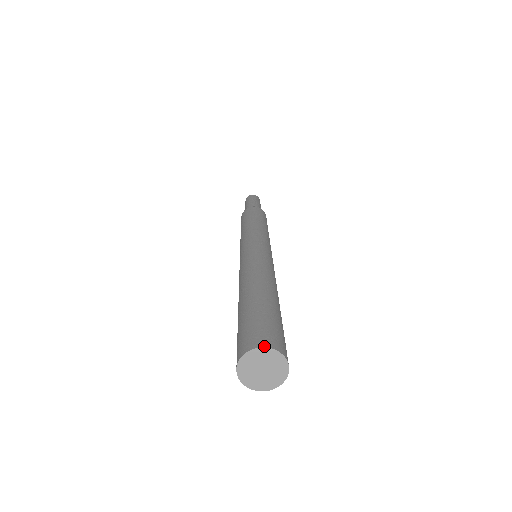
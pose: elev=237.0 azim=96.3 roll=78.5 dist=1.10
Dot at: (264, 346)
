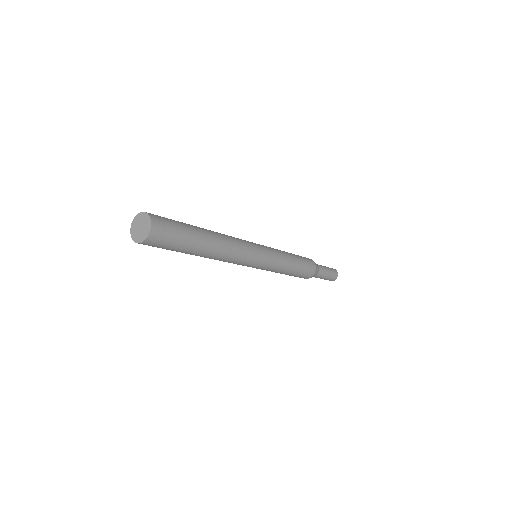
Dot at: (135, 217)
